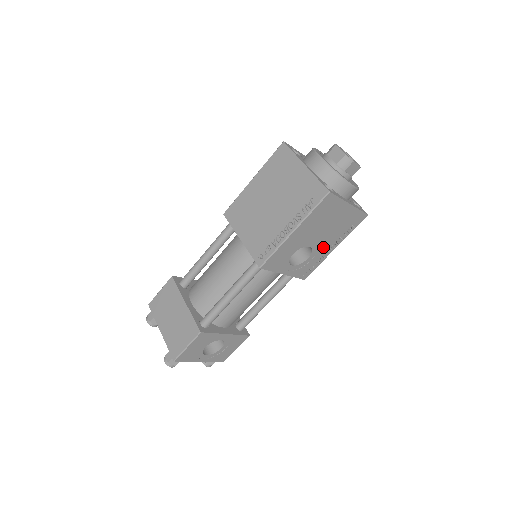
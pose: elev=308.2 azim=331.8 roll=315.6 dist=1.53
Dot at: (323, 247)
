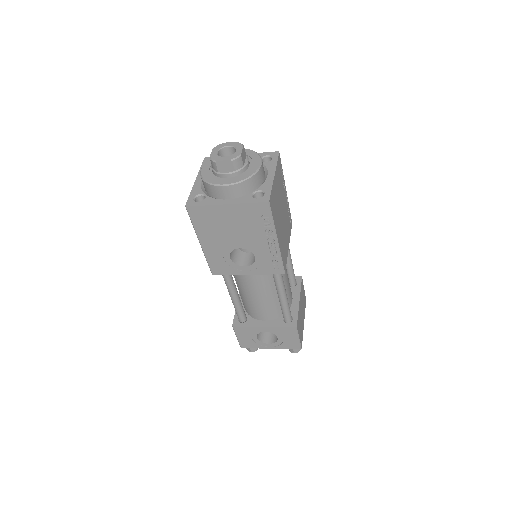
Dot at: (258, 244)
